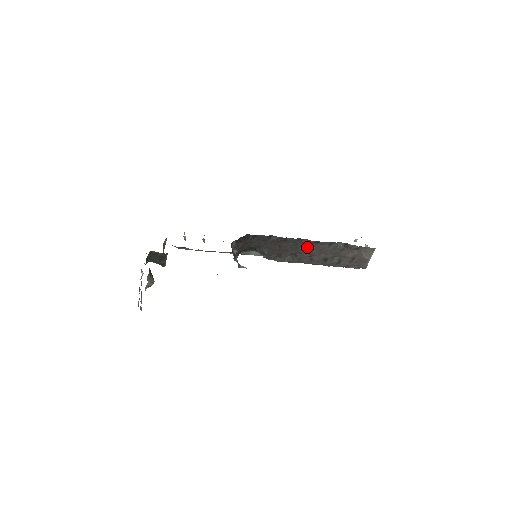
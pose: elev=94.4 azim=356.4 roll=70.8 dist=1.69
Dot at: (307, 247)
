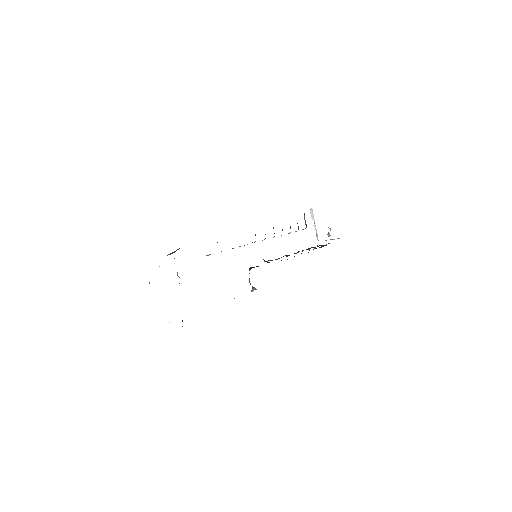
Dot at: occluded
